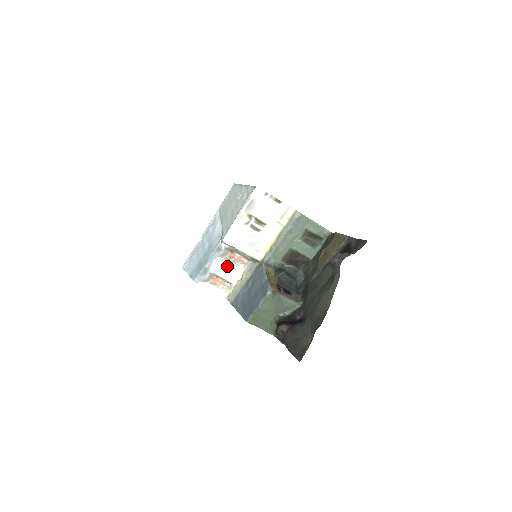
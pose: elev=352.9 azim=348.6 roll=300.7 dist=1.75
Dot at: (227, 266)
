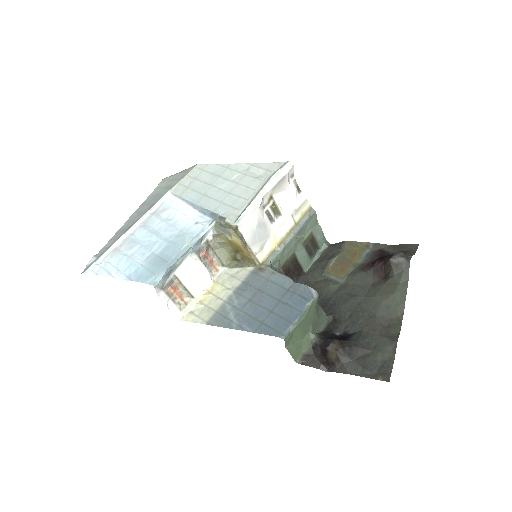
Dot at: (197, 269)
